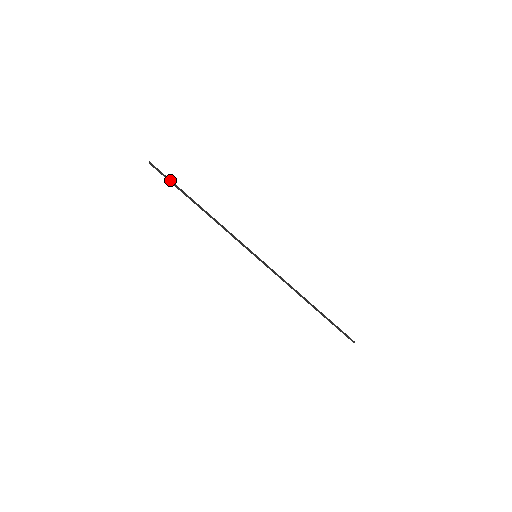
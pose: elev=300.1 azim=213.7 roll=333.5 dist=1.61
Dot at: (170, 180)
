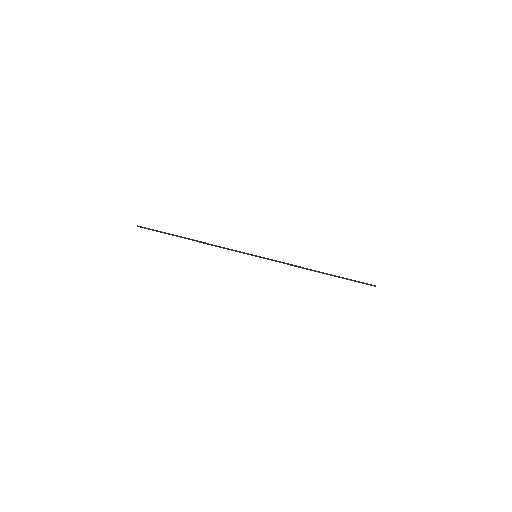
Dot at: occluded
